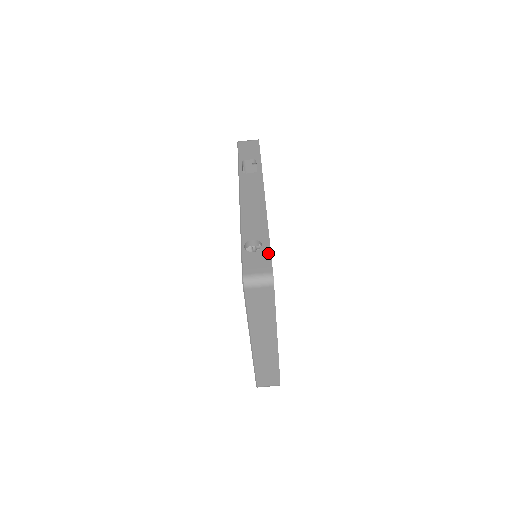
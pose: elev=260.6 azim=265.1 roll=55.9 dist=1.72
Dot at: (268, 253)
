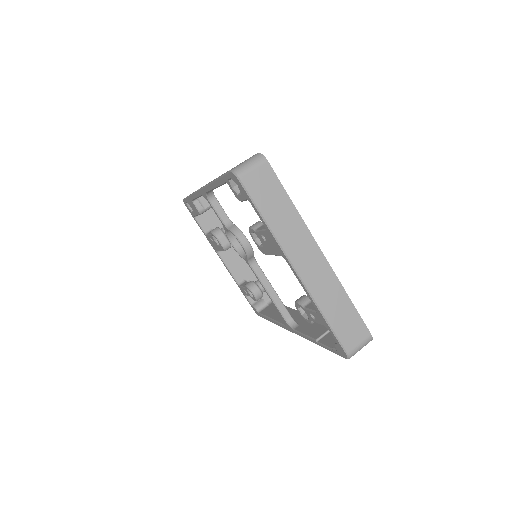
Dot at: occluded
